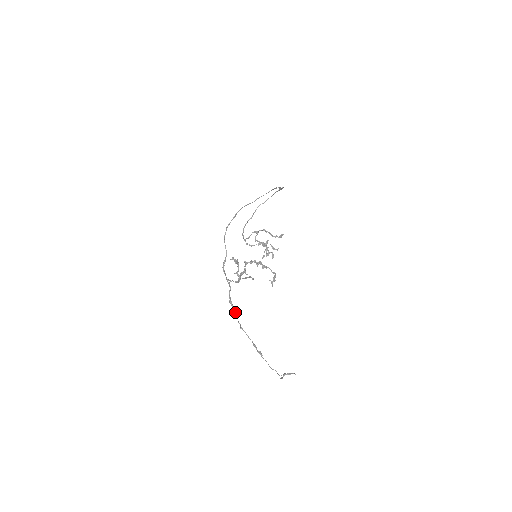
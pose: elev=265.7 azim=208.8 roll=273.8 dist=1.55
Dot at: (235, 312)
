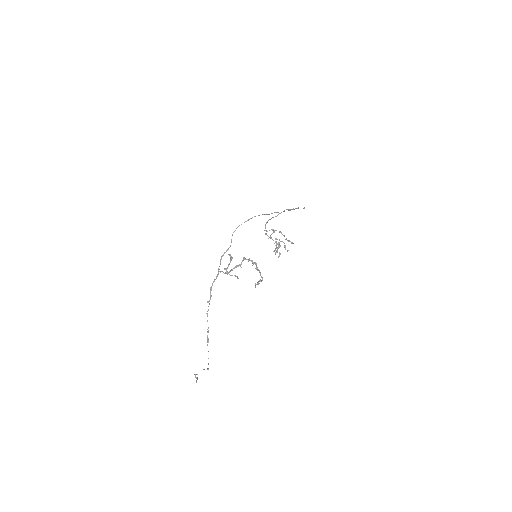
Dot at: (210, 299)
